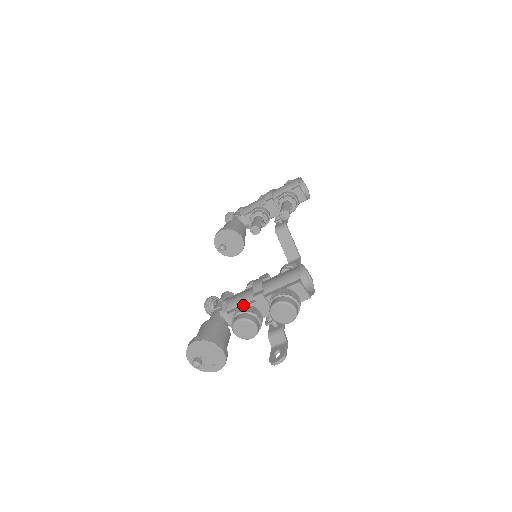
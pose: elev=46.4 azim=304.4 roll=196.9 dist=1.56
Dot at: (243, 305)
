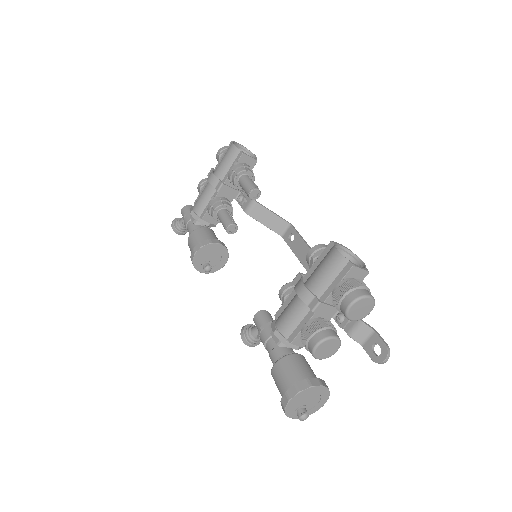
Dot at: (302, 324)
